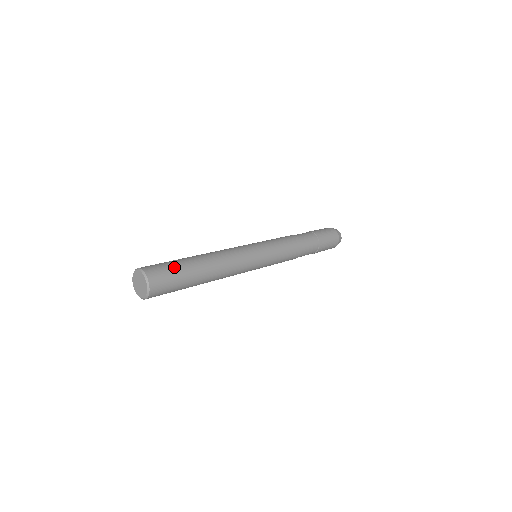
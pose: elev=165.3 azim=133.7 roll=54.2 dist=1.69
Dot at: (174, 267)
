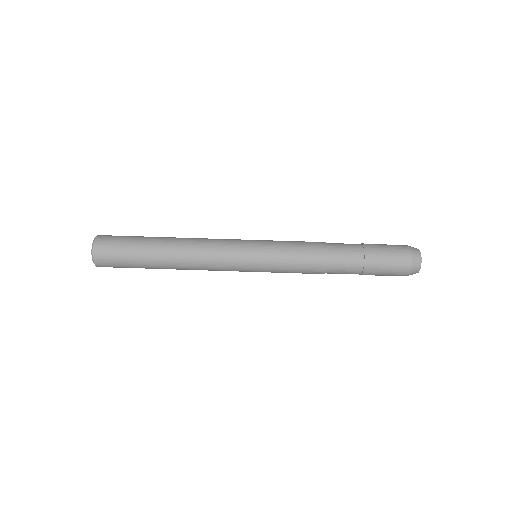
Dot at: (126, 257)
